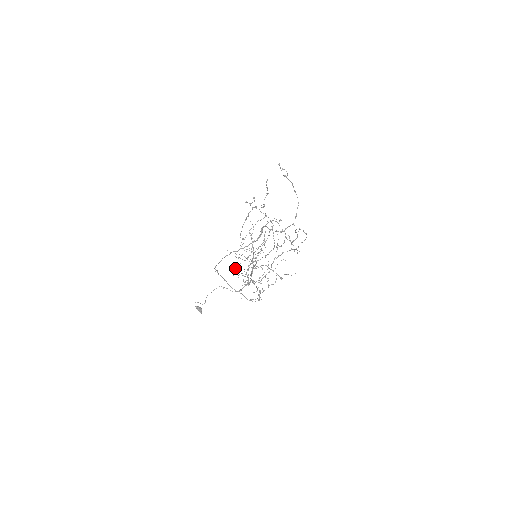
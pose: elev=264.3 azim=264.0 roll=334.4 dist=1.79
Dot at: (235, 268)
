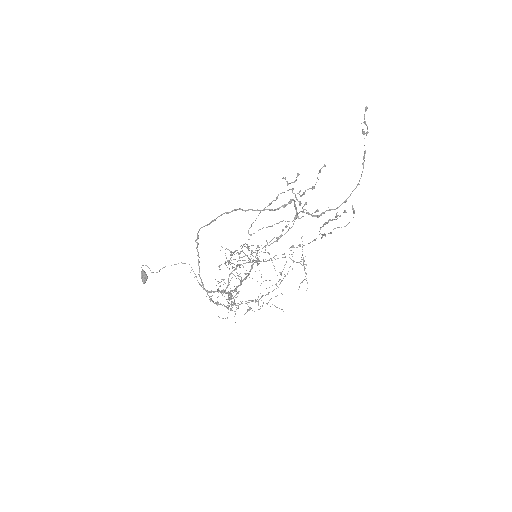
Dot at: (219, 266)
